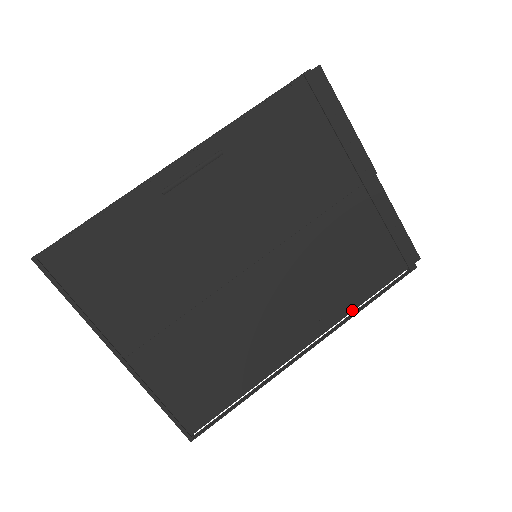
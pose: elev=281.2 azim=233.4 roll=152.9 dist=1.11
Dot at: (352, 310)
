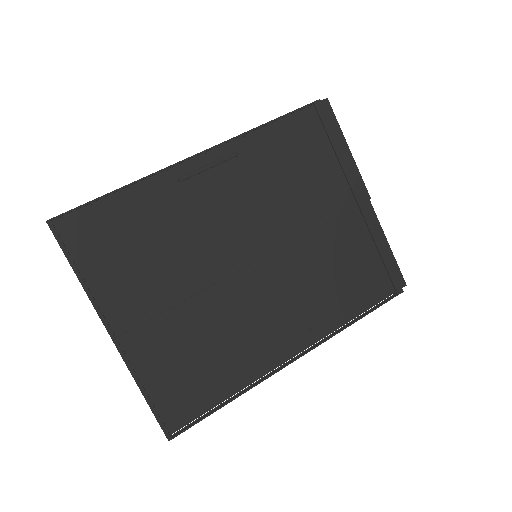
Dot at: (341, 325)
